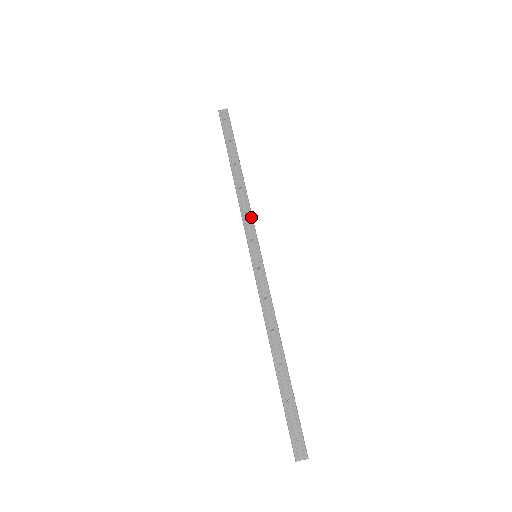
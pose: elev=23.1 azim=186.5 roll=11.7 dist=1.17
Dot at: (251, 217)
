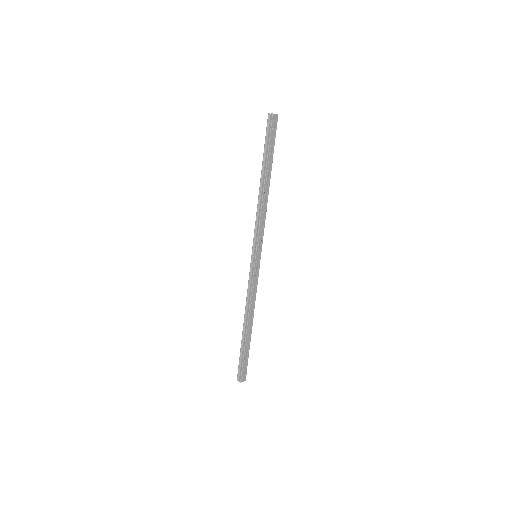
Dot at: (264, 227)
